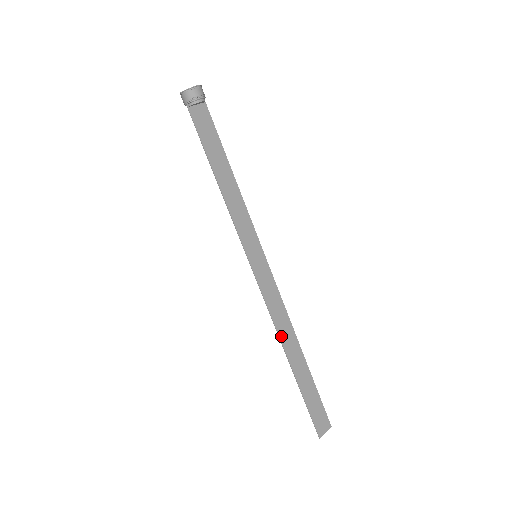
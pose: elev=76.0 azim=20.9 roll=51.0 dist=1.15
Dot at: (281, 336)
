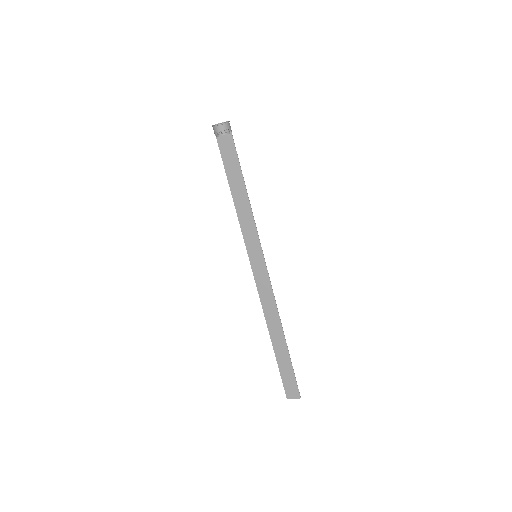
Dot at: (267, 318)
